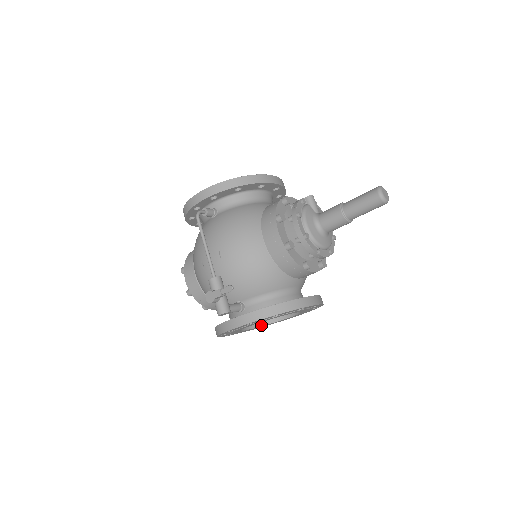
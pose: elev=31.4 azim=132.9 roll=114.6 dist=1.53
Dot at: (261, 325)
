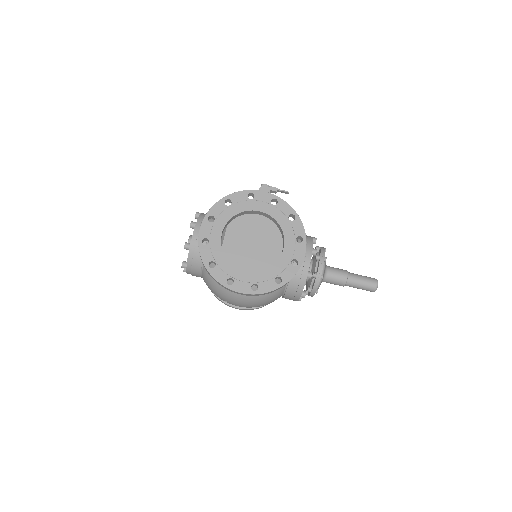
Dot at: occluded
